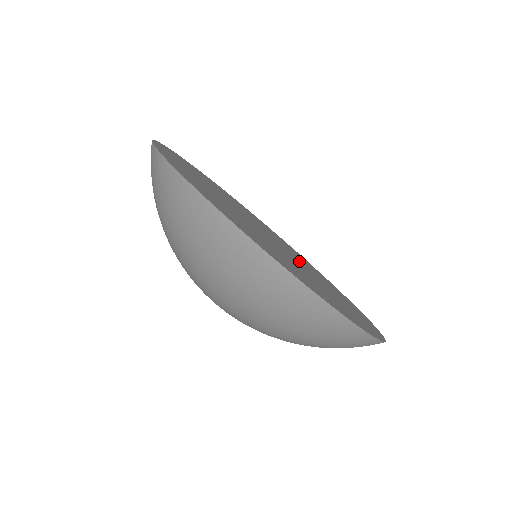
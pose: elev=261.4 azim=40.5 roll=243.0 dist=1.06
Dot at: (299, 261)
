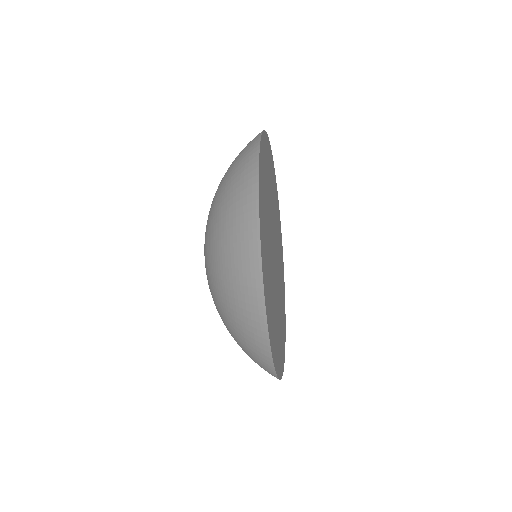
Dot at: occluded
